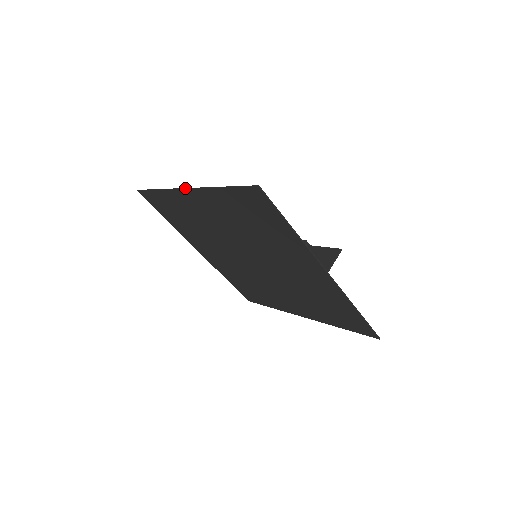
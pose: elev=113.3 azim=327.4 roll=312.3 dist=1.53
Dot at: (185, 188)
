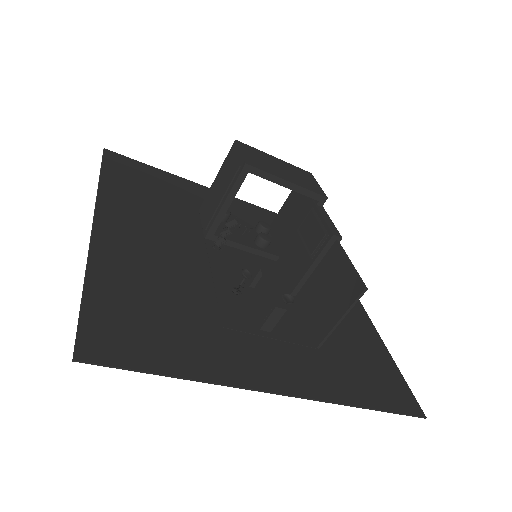
Dot at: occluded
